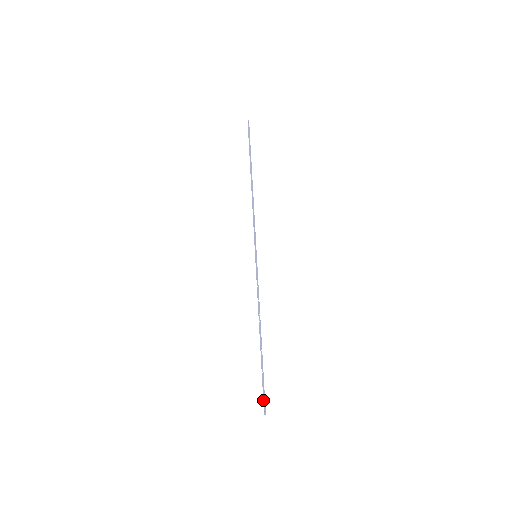
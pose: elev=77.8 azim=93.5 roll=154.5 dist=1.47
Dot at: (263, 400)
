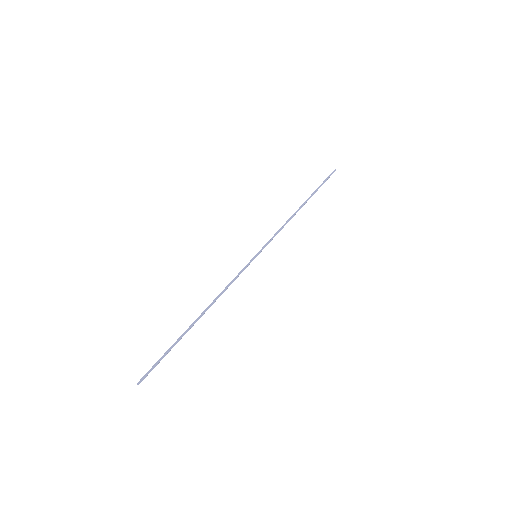
Dot at: (149, 370)
